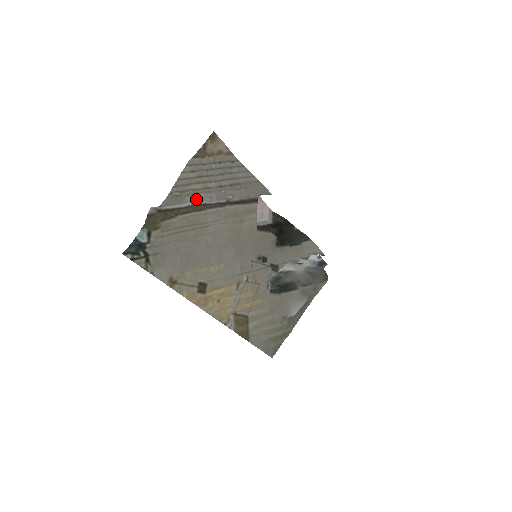
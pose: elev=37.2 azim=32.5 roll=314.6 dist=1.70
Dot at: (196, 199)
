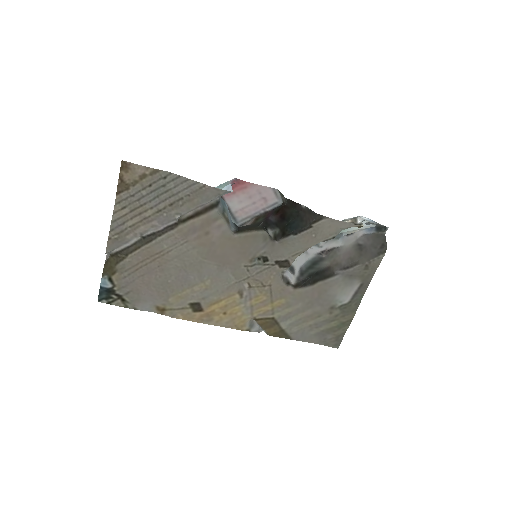
Dot at: (138, 234)
